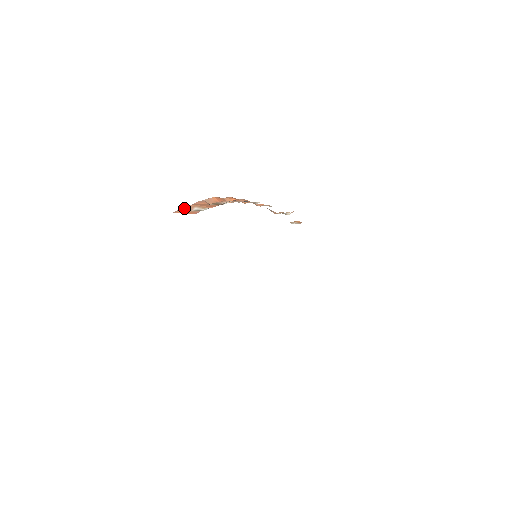
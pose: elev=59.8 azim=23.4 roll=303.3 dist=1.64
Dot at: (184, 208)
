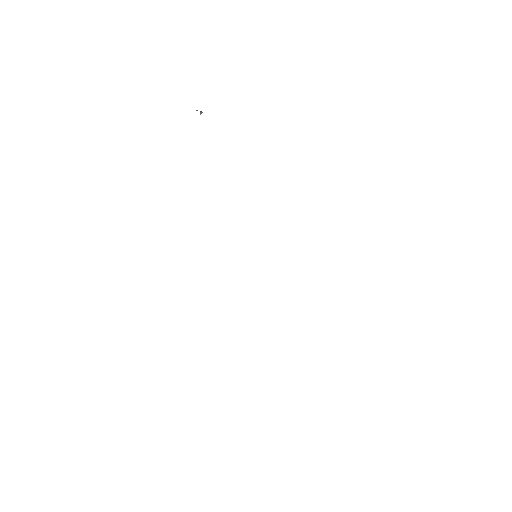
Dot at: occluded
